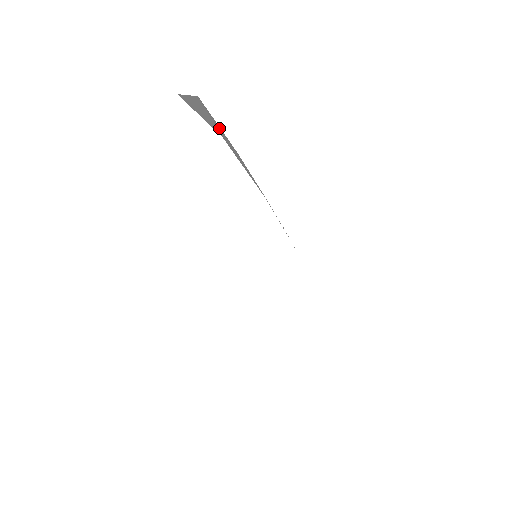
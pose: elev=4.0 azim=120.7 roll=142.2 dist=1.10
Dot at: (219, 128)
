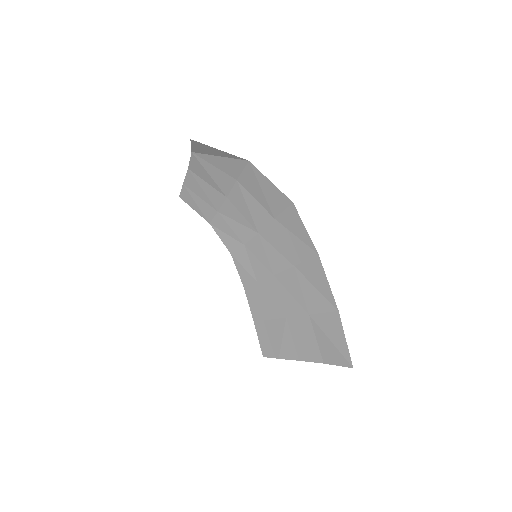
Dot at: (230, 166)
